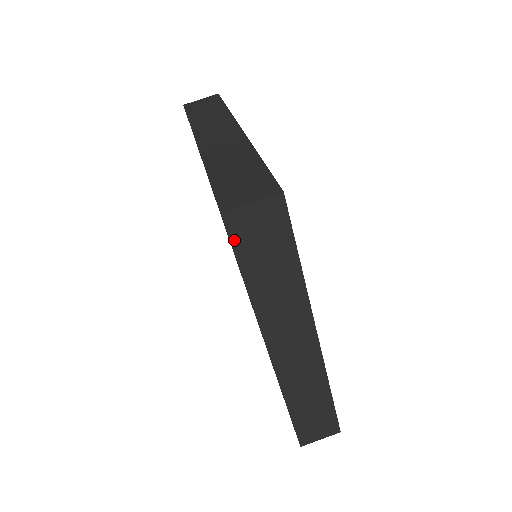
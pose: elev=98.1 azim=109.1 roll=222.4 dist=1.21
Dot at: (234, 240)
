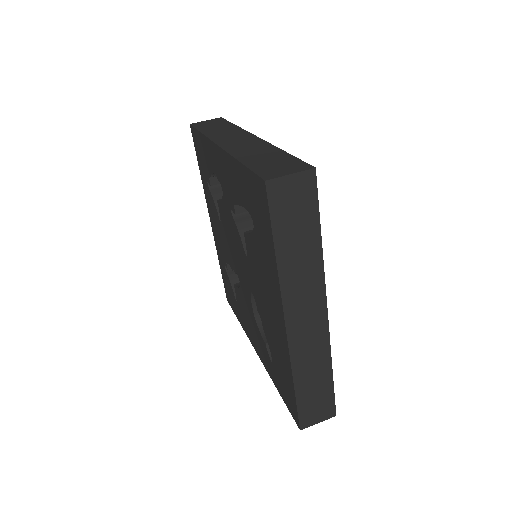
Dot at: (272, 208)
